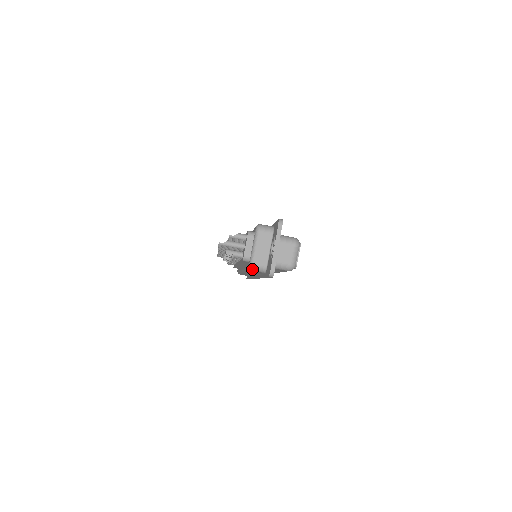
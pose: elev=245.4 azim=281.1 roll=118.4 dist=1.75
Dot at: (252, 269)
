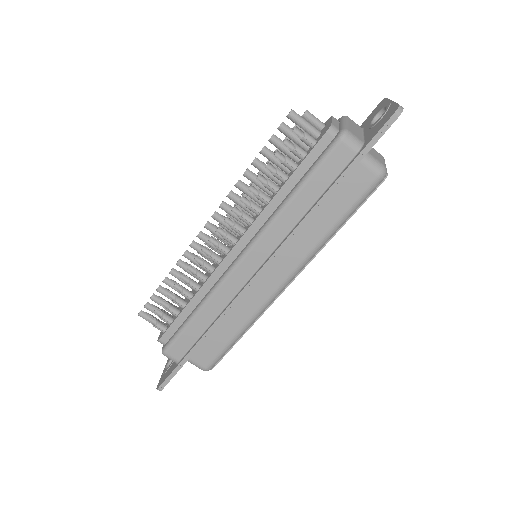
Dot at: (345, 136)
